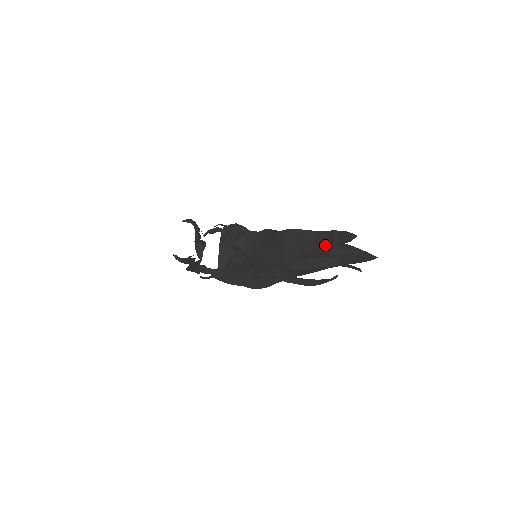
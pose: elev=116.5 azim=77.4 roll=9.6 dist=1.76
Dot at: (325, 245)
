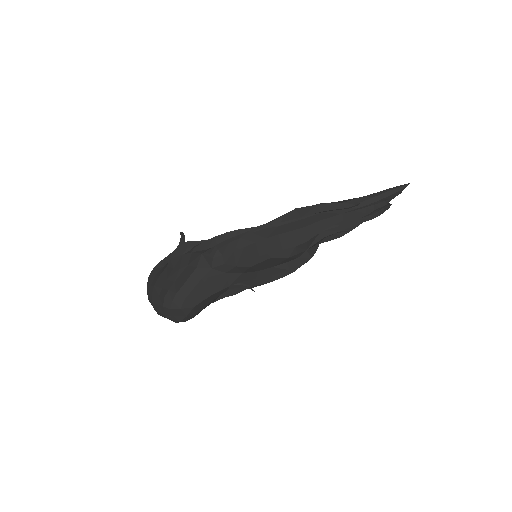
Dot at: occluded
